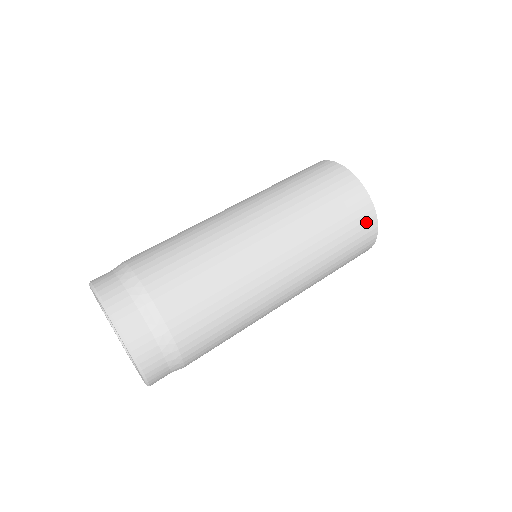
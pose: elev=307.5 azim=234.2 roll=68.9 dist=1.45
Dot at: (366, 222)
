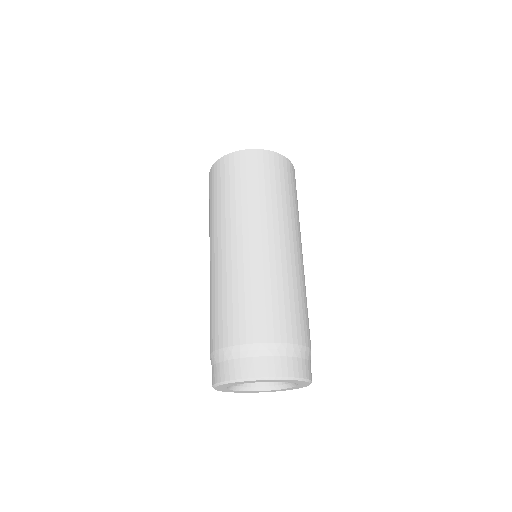
Dot at: occluded
